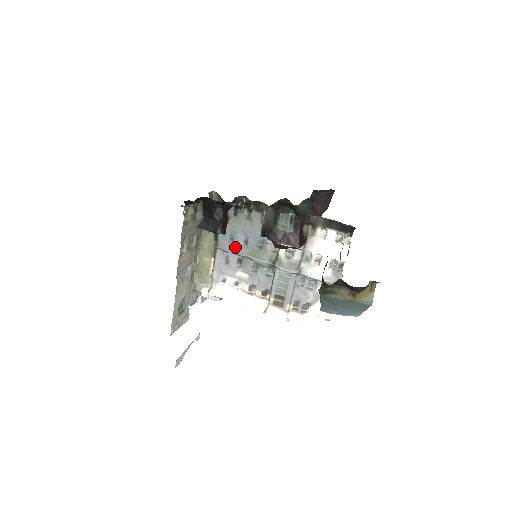
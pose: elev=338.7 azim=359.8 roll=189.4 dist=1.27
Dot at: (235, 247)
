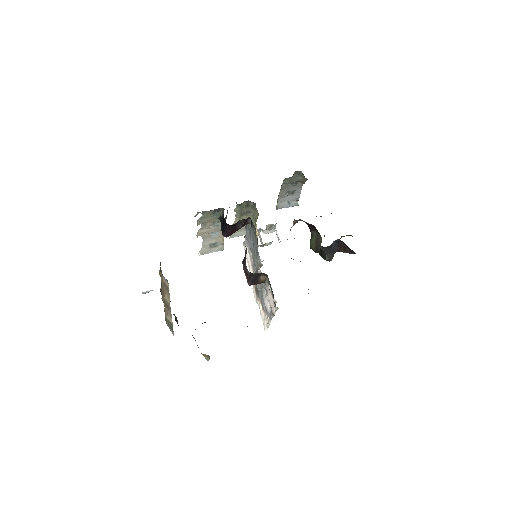
Dot at: (250, 240)
